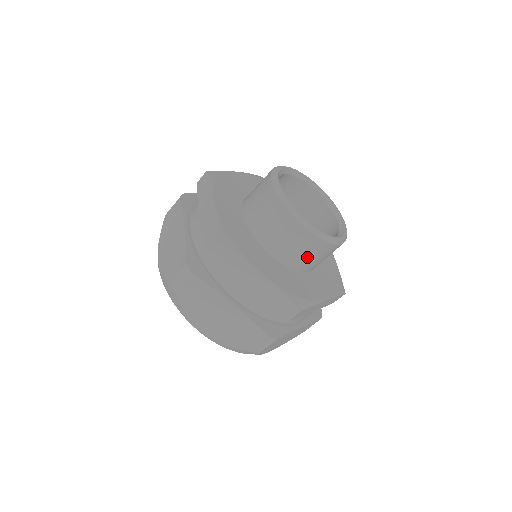
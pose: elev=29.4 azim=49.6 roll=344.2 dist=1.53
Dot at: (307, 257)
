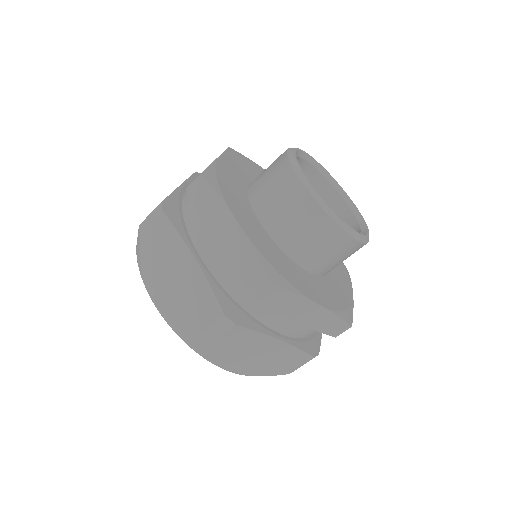
Dot at: (341, 261)
